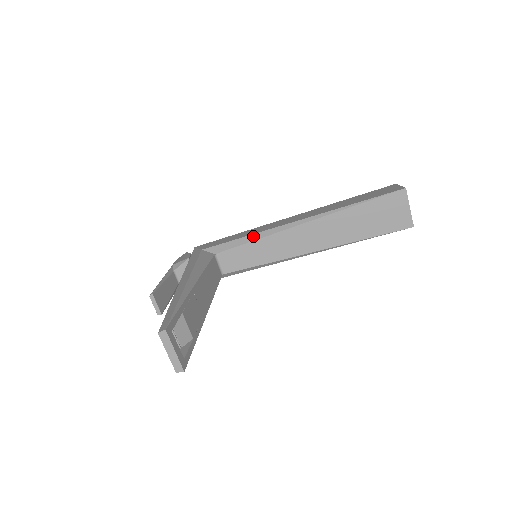
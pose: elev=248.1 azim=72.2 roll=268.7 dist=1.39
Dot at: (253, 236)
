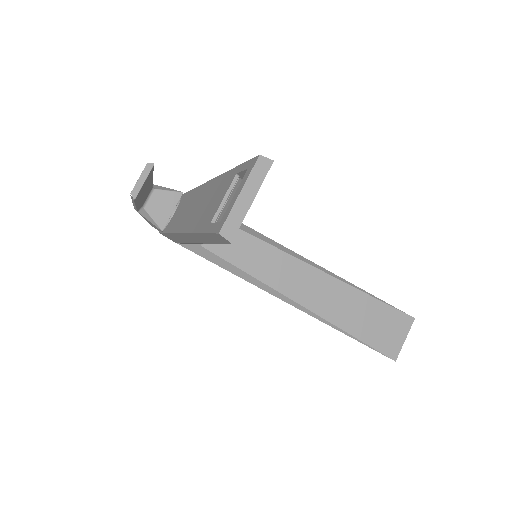
Dot at: (264, 236)
